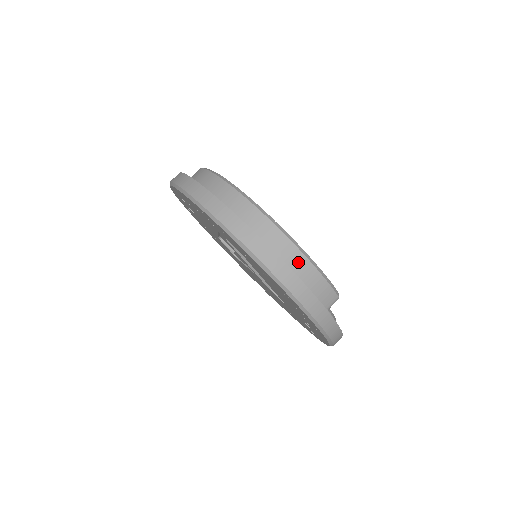
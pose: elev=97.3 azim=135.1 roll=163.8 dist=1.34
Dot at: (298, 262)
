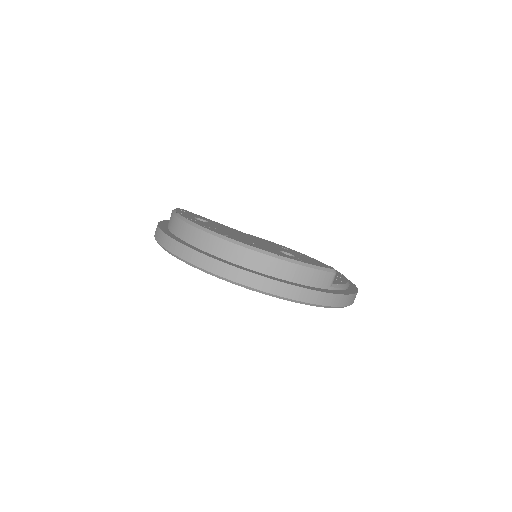
Dot at: (285, 269)
